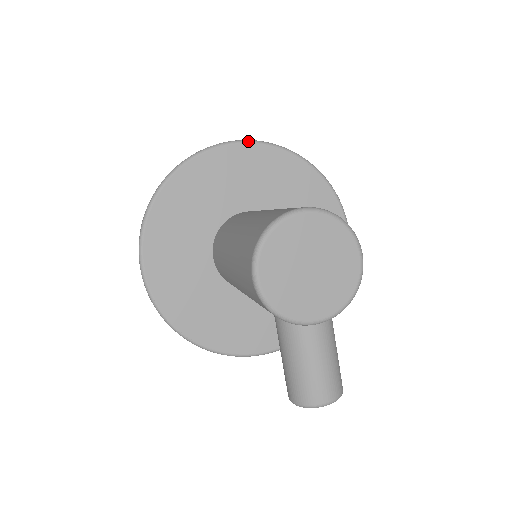
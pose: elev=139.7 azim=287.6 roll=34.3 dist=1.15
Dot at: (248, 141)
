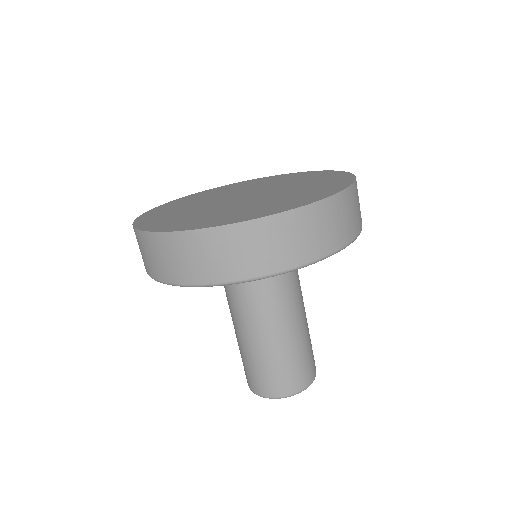
Dot at: occluded
